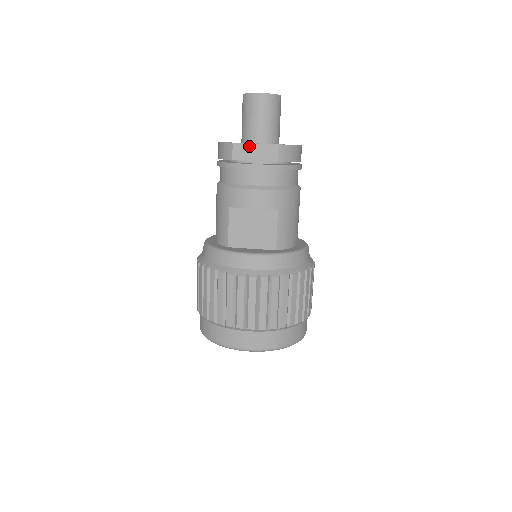
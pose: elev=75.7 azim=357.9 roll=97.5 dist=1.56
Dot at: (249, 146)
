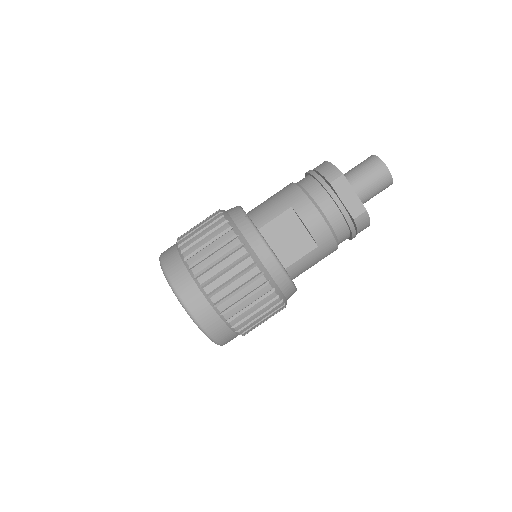
Dot at: (350, 189)
